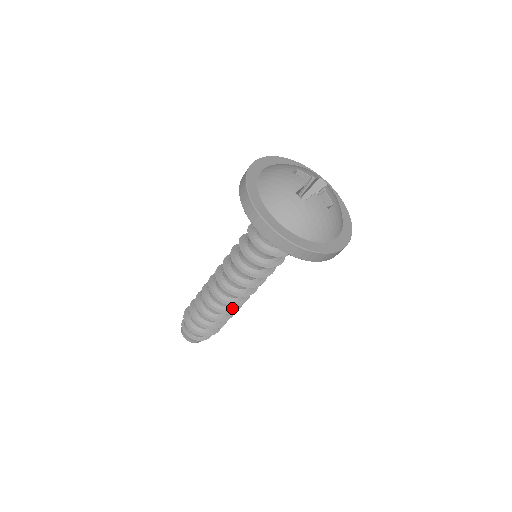
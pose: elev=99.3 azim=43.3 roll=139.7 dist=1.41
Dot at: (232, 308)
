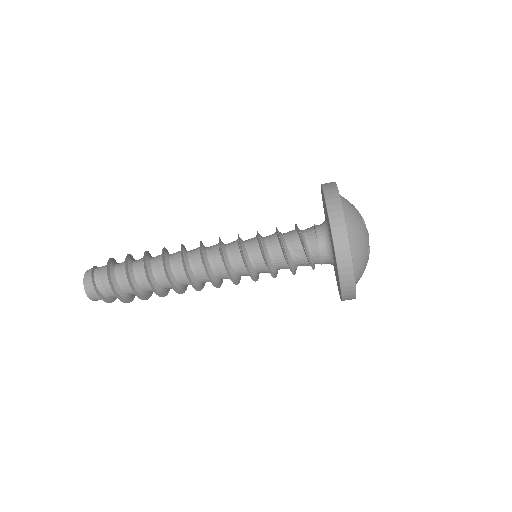
Dot at: (186, 286)
